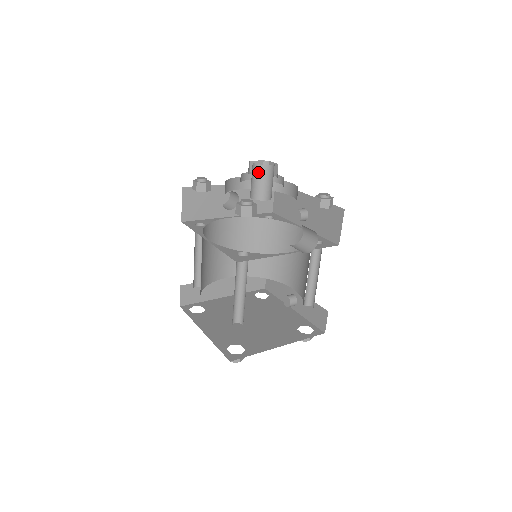
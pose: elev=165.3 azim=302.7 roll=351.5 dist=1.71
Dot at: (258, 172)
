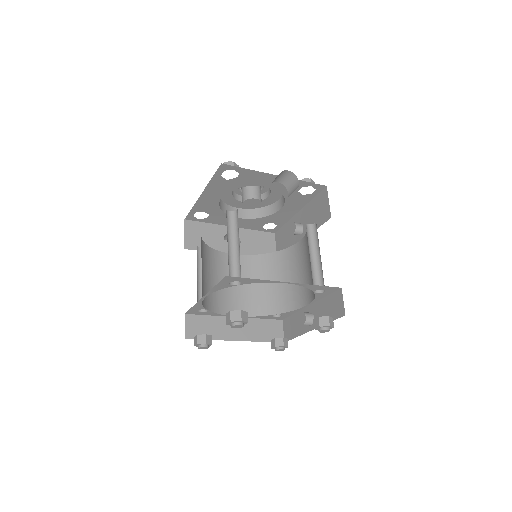
Dot at: occluded
